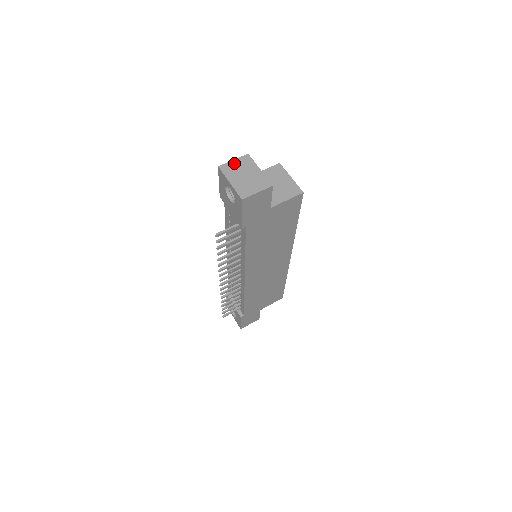
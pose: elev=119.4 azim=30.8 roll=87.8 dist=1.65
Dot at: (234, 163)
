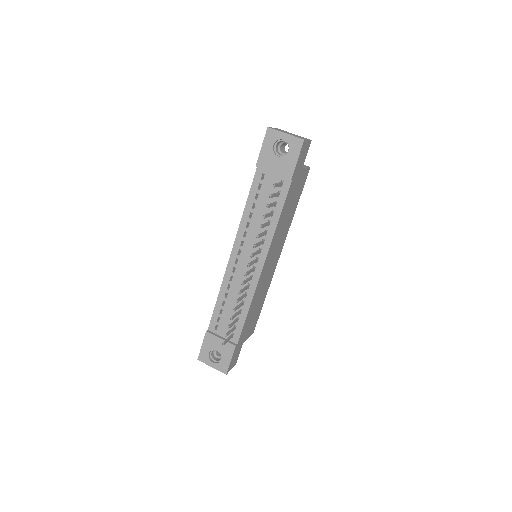
Dot at: (275, 128)
